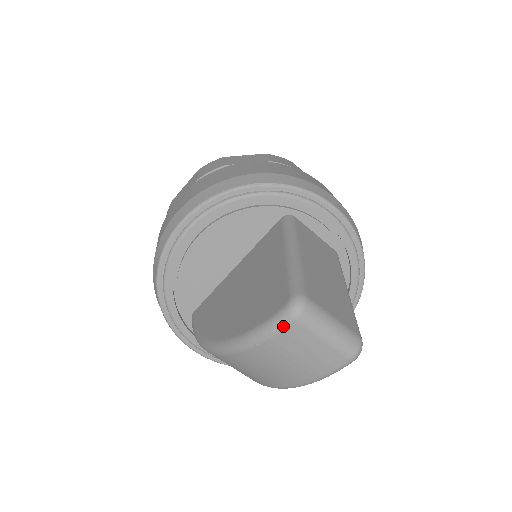
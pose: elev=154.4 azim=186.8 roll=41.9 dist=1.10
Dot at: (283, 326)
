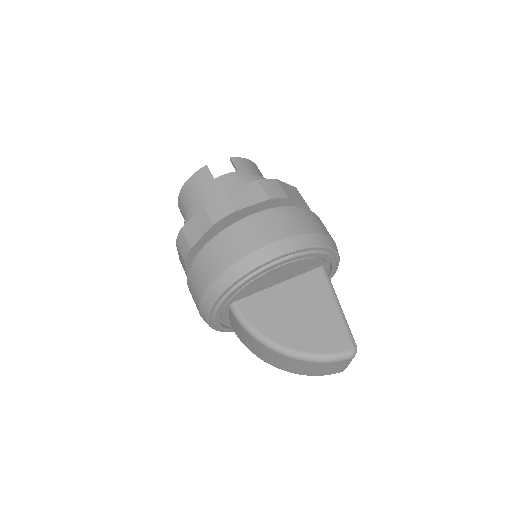
Dot at: (344, 360)
